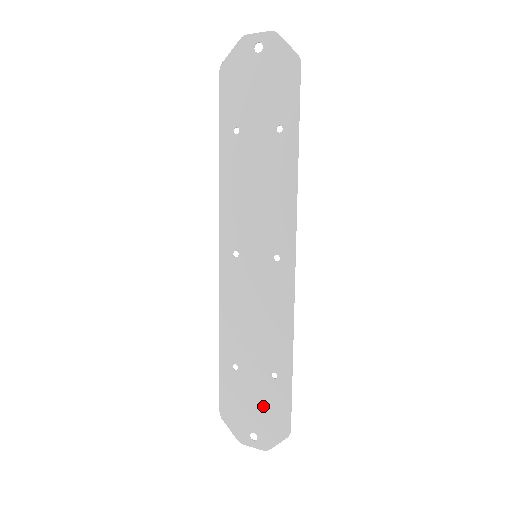
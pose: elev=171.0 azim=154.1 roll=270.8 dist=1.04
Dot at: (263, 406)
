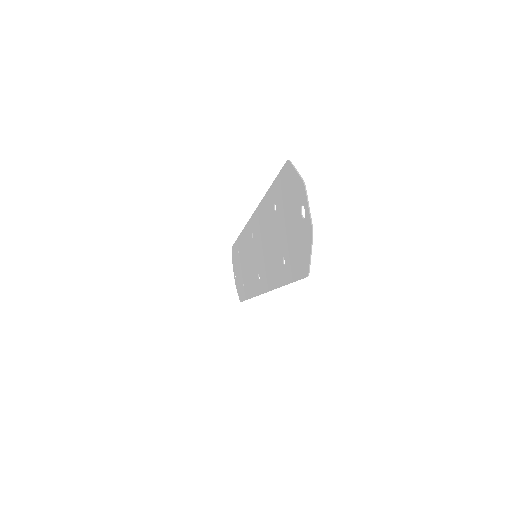
Dot at: (239, 280)
